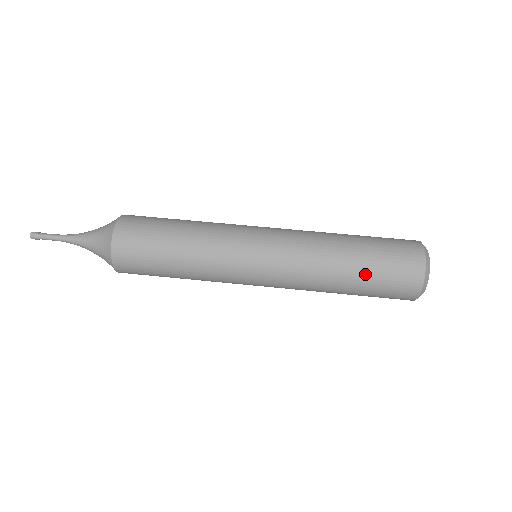
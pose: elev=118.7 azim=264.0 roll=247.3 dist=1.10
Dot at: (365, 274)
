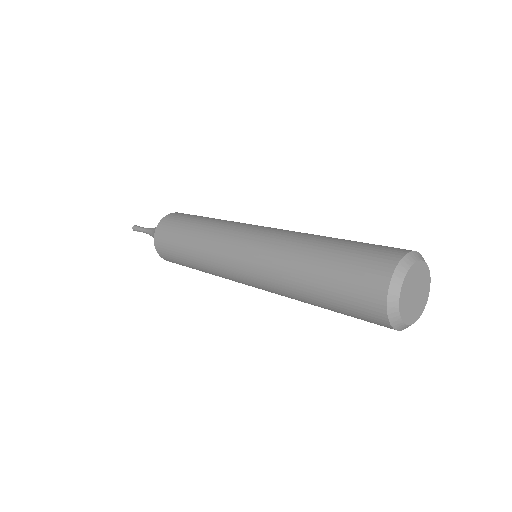
Dot at: (331, 256)
